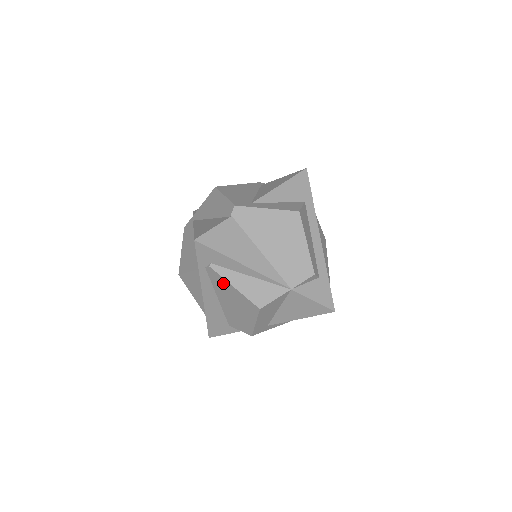
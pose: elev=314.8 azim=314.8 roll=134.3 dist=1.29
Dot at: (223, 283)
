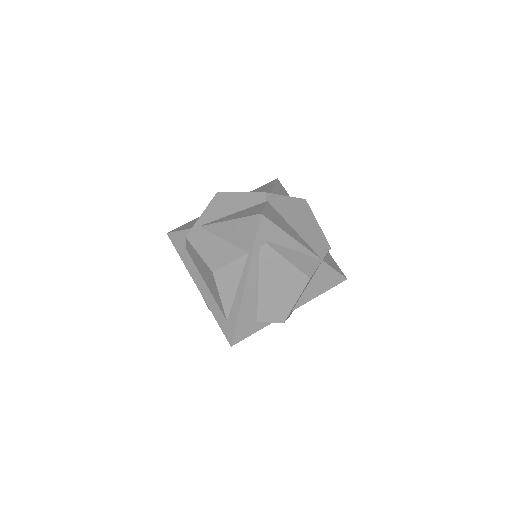
Dot at: (276, 260)
